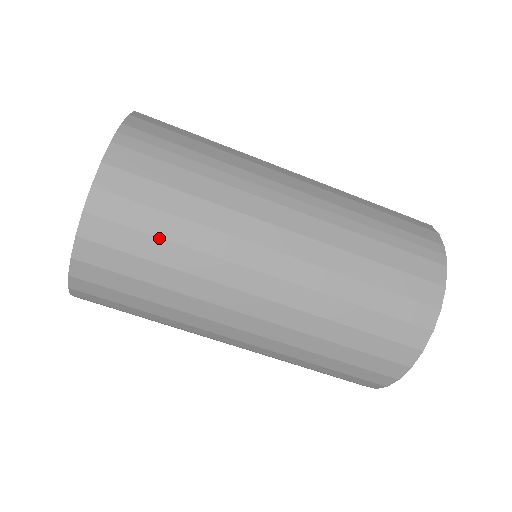
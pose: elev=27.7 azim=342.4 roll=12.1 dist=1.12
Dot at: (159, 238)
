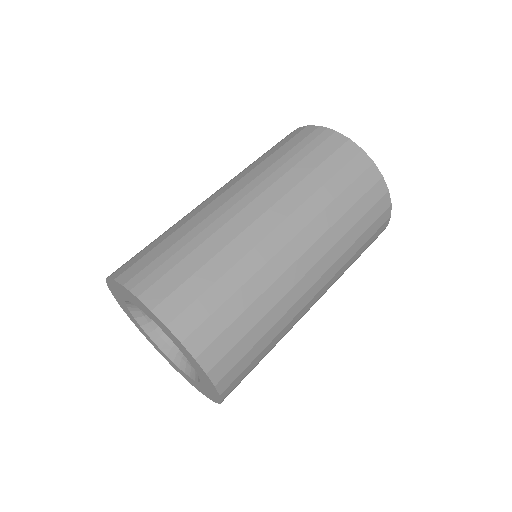
Dot at: (228, 300)
